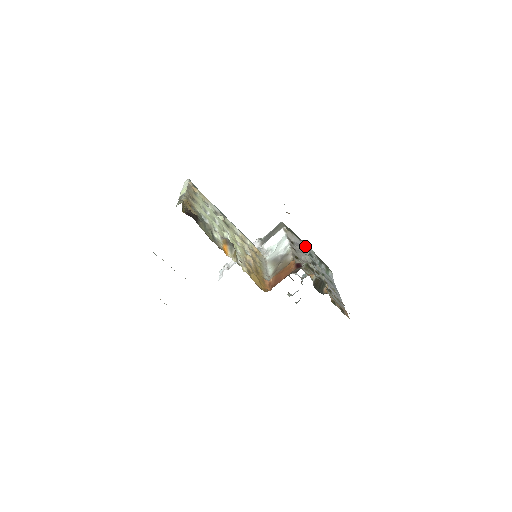
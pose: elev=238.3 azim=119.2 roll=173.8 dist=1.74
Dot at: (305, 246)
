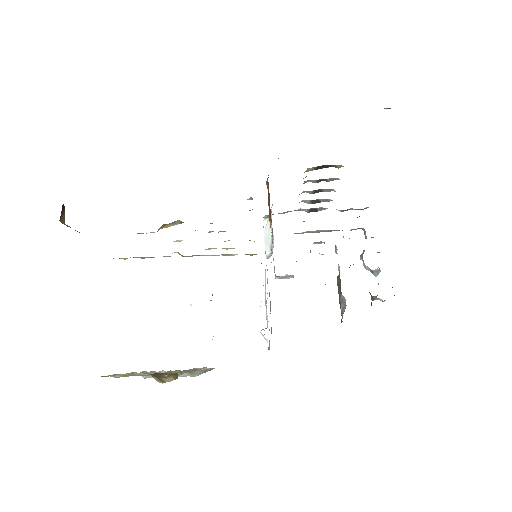
Dot at: (306, 210)
